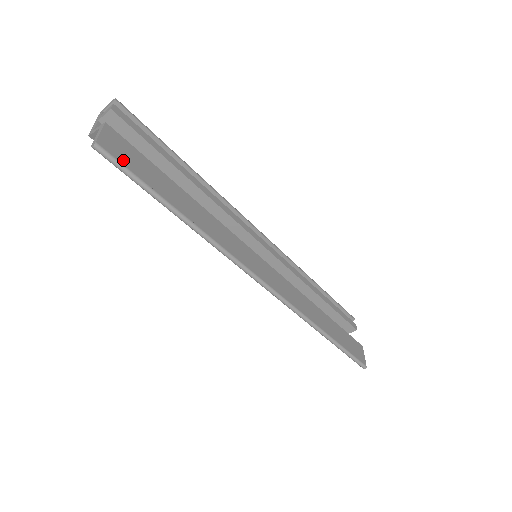
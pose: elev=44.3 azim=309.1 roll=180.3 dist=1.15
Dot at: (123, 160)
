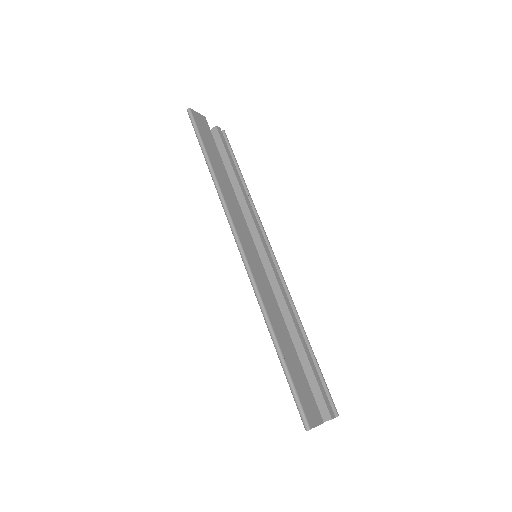
Dot at: (198, 124)
